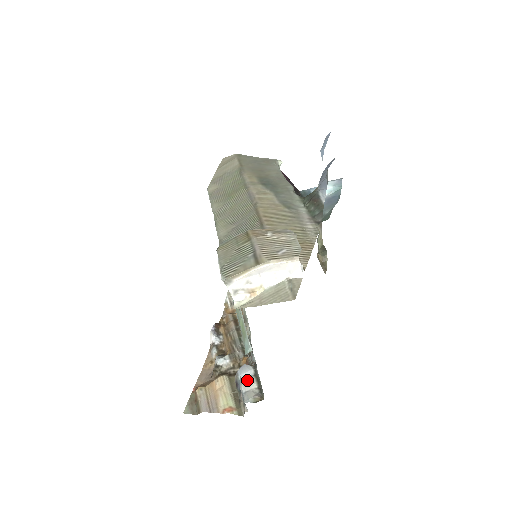
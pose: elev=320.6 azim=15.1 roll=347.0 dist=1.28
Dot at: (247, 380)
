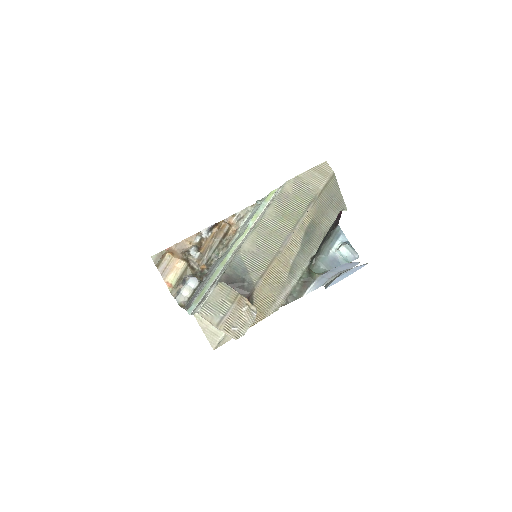
Dot at: (188, 289)
